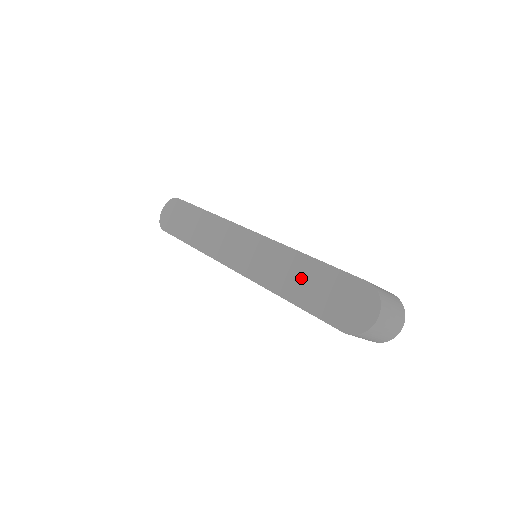
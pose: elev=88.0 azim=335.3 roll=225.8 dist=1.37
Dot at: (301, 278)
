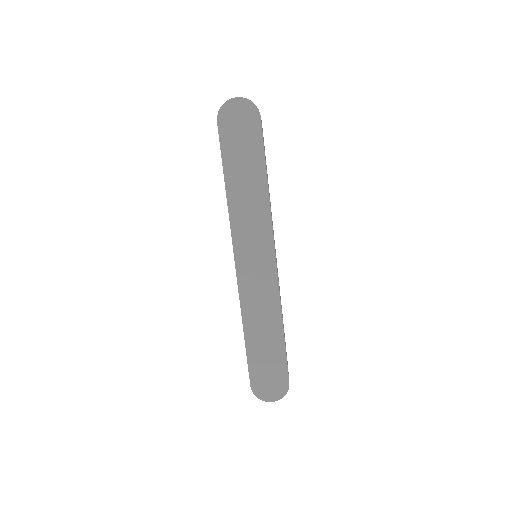
Dot at: (265, 335)
